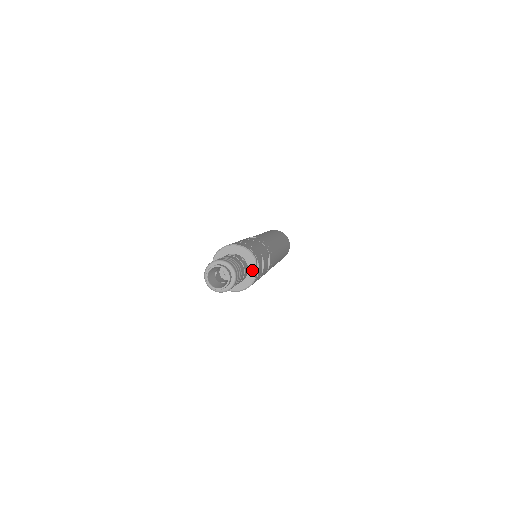
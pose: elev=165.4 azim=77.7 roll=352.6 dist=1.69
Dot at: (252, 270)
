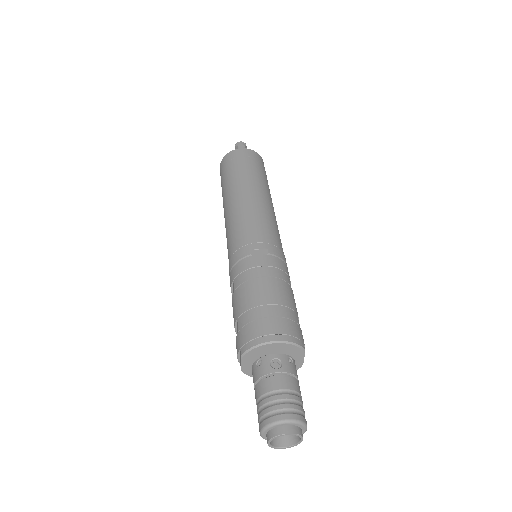
Dot at: (299, 360)
